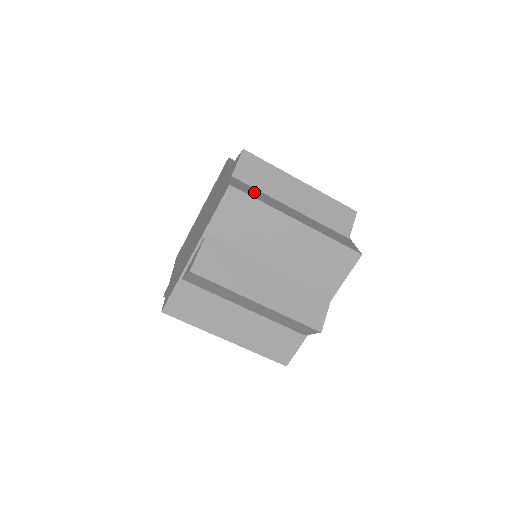
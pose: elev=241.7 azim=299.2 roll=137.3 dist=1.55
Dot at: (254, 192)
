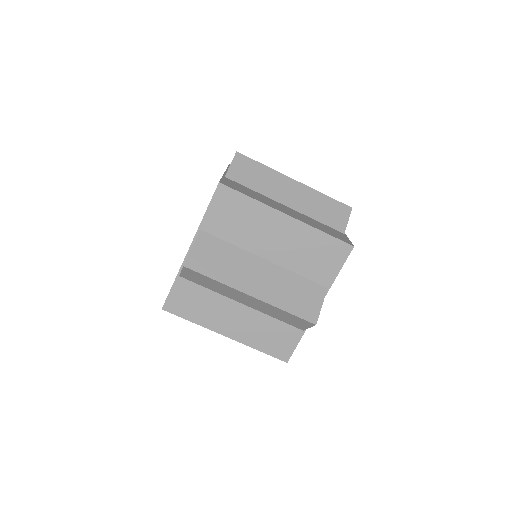
Dot at: (245, 190)
